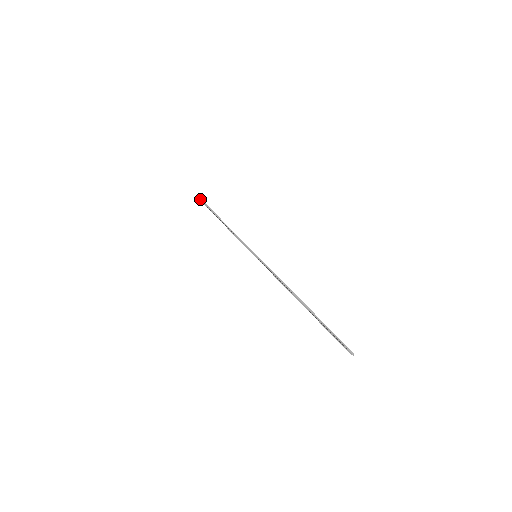
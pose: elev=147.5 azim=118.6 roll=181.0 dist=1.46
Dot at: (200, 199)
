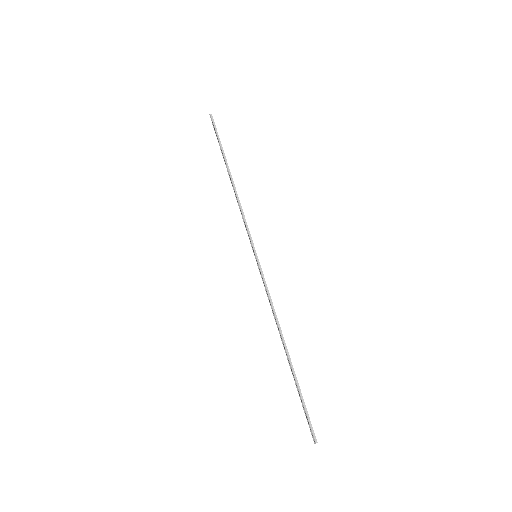
Dot at: (213, 122)
